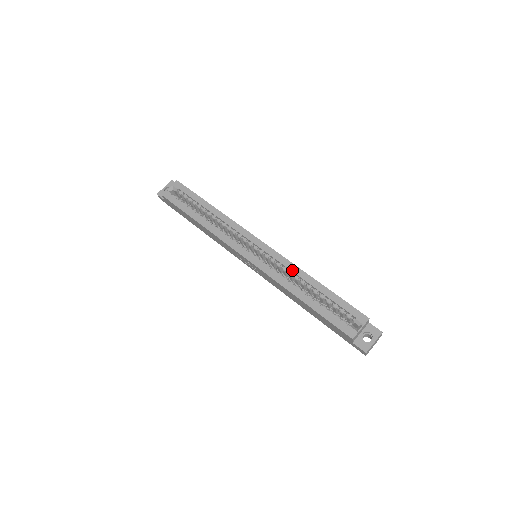
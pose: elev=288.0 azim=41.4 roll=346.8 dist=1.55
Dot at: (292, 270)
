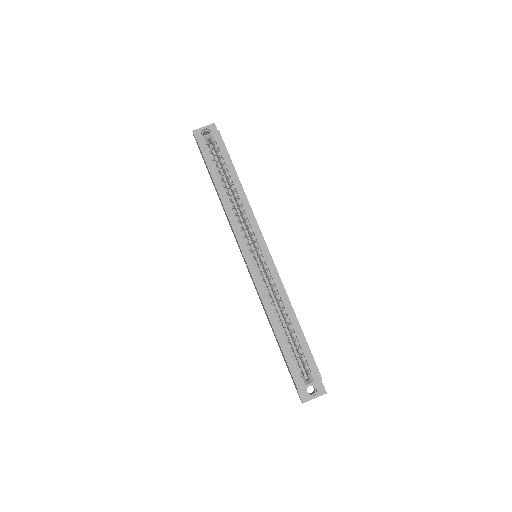
Dot at: (281, 295)
